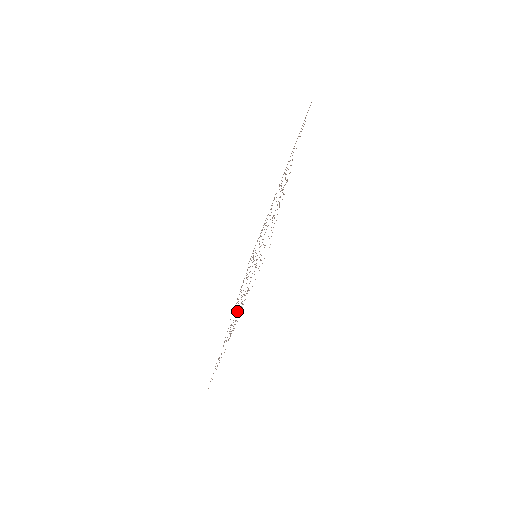
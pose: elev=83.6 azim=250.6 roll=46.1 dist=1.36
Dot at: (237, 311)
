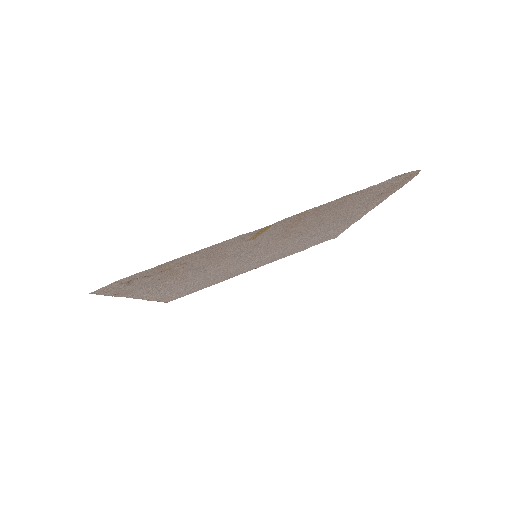
Dot at: (196, 281)
